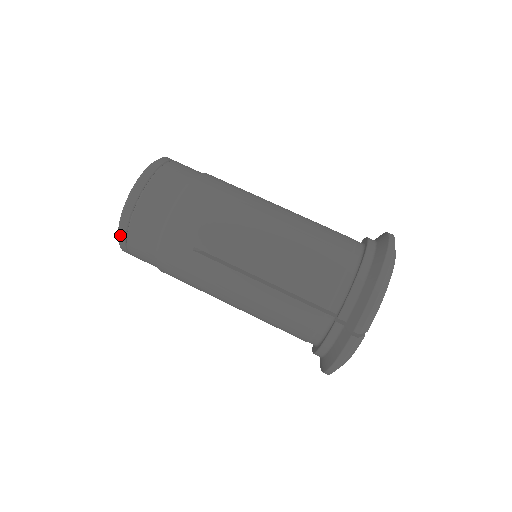
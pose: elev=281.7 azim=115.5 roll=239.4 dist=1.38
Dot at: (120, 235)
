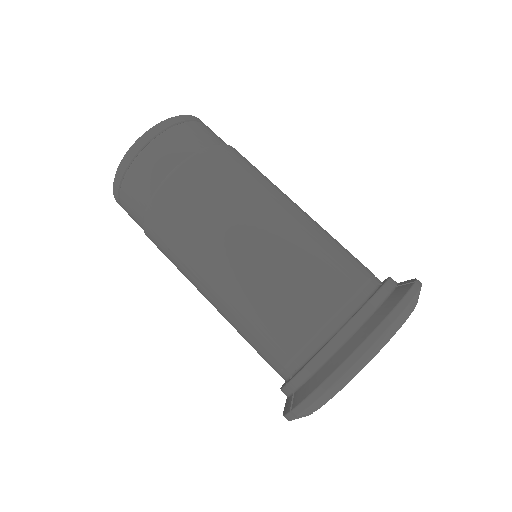
Dot at: occluded
